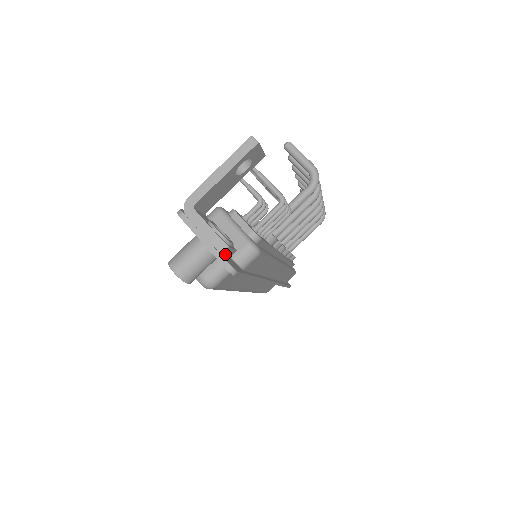
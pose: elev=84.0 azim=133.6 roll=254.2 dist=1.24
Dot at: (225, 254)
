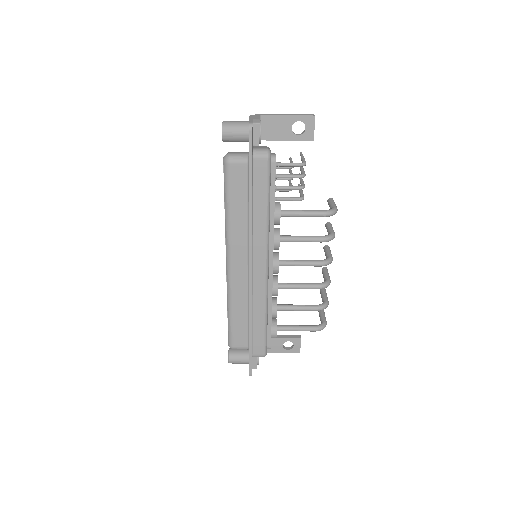
Dot at: (254, 131)
